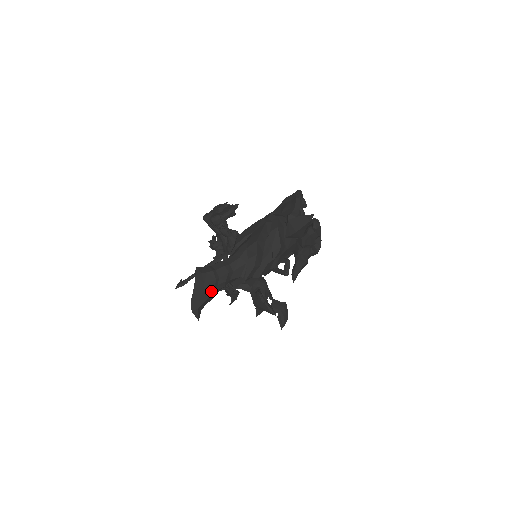
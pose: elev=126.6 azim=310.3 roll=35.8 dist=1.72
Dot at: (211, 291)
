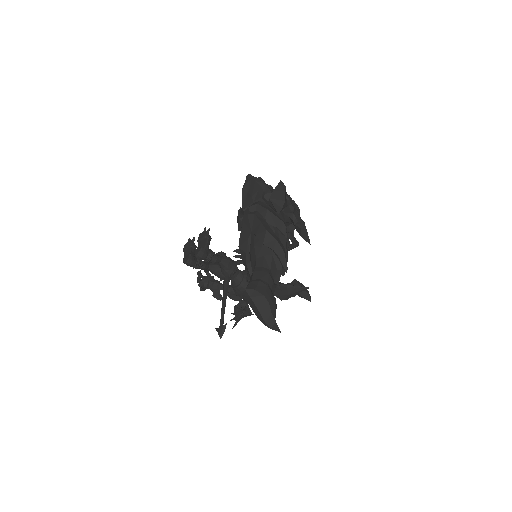
Dot at: (272, 298)
